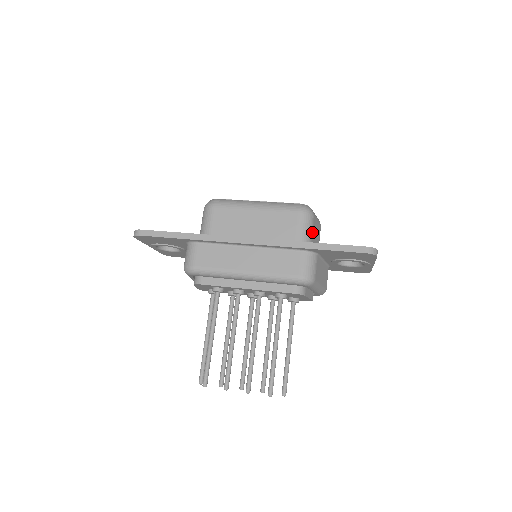
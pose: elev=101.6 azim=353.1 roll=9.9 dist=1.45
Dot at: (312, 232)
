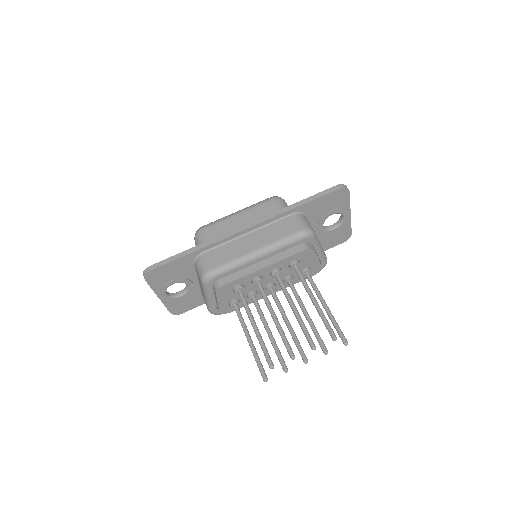
Dot at: occluded
